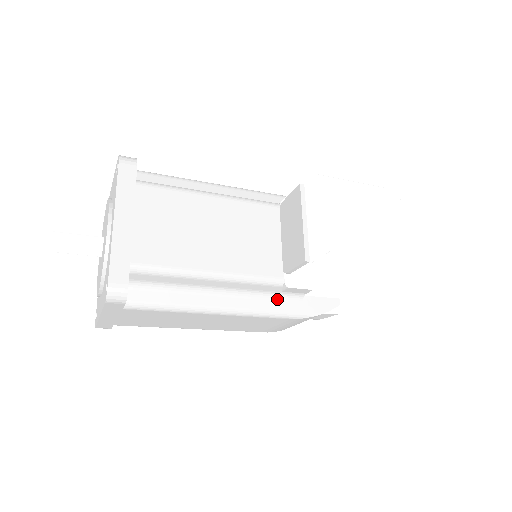
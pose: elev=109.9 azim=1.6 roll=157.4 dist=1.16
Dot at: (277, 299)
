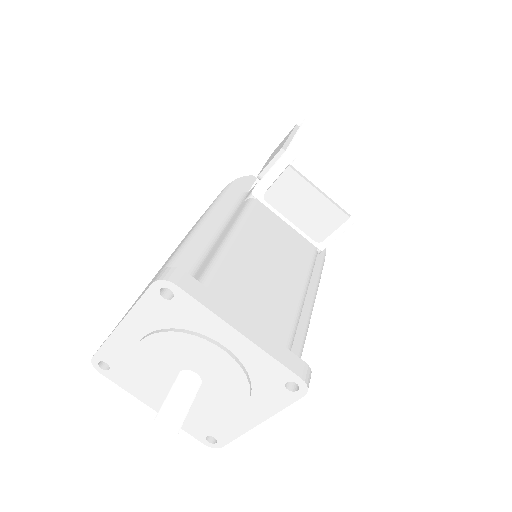
Dot at: occluded
